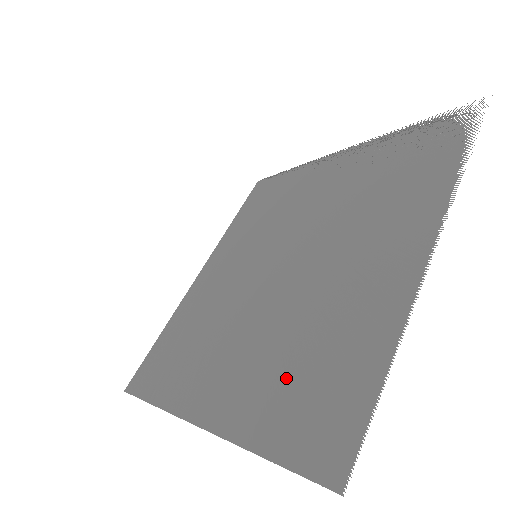
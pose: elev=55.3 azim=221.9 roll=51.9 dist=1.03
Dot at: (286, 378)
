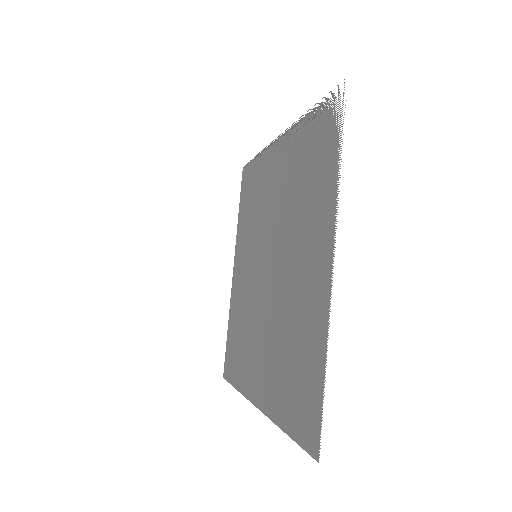
Dot at: (285, 375)
